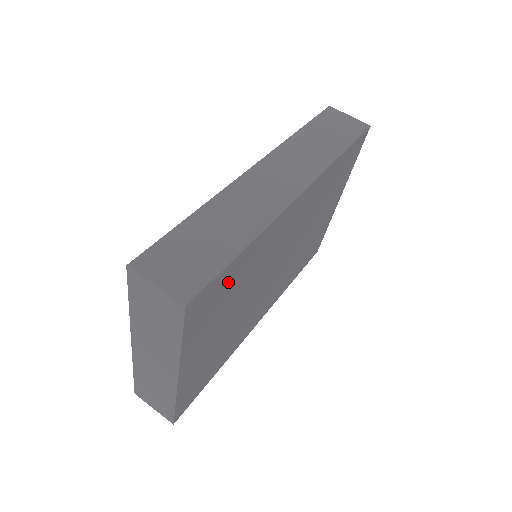
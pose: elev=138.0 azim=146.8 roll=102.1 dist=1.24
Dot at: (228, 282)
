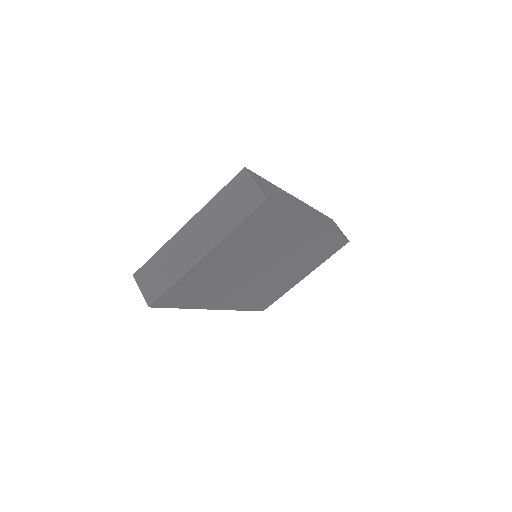
Dot at: (271, 223)
